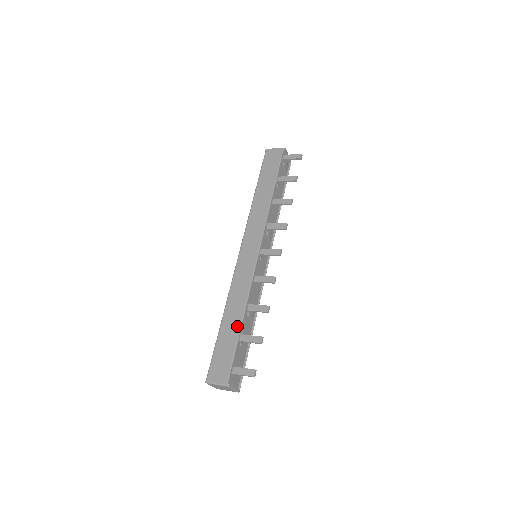
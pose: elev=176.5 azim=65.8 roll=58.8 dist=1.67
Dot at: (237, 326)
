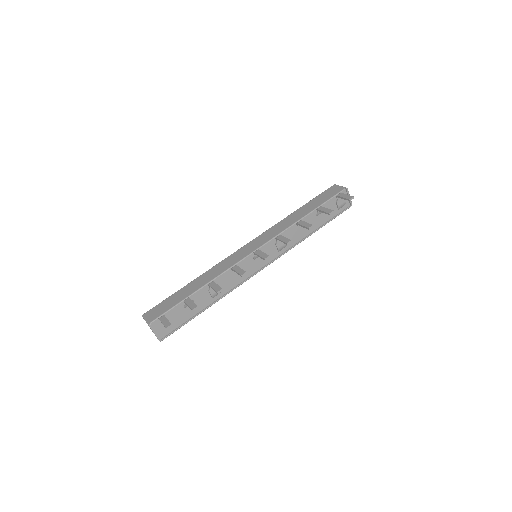
Dot at: (192, 291)
